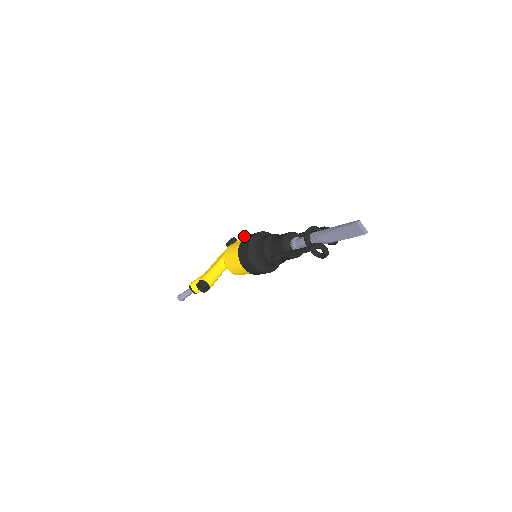
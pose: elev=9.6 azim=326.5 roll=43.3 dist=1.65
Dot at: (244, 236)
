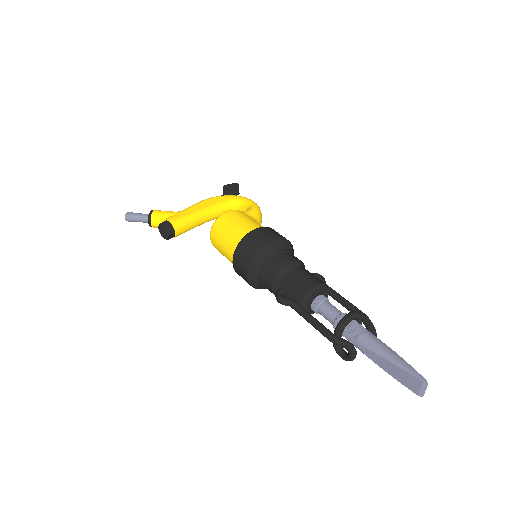
Dot at: (254, 204)
